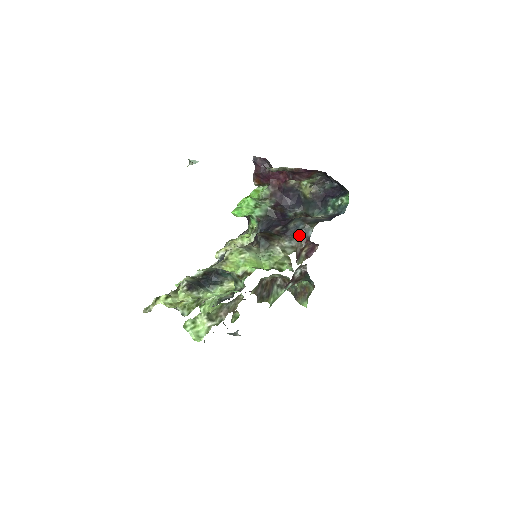
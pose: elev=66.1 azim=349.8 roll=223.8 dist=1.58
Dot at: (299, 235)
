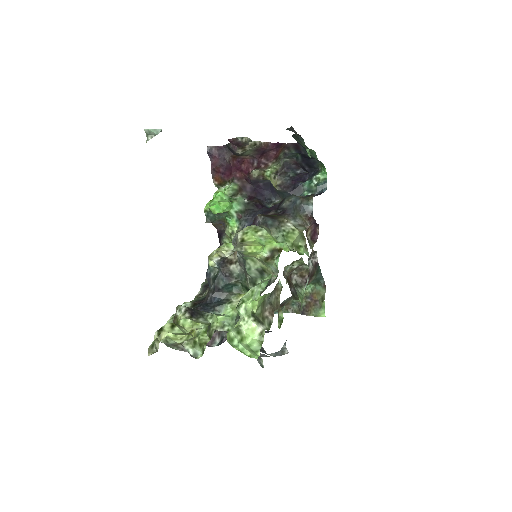
Dot at: (299, 213)
